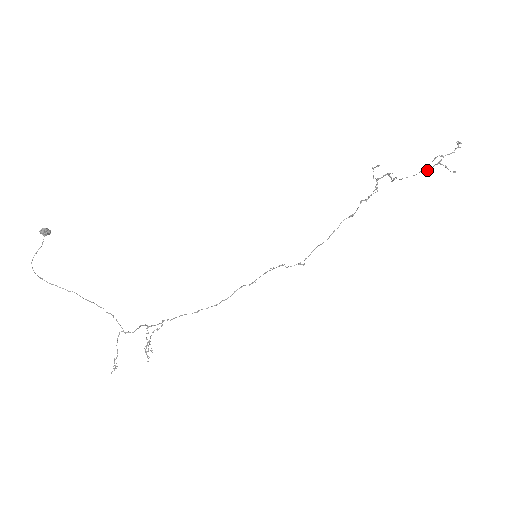
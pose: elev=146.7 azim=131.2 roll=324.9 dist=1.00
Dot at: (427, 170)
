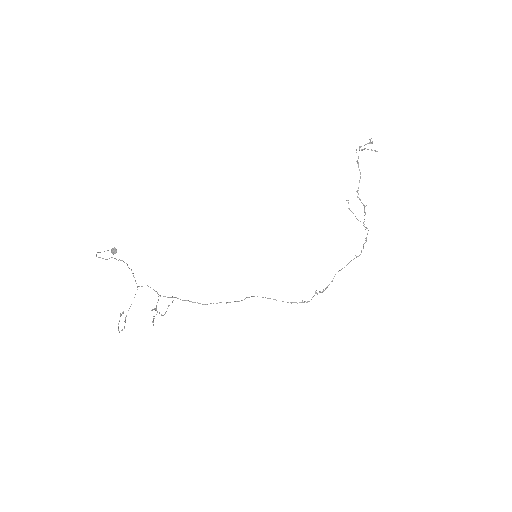
Dot at: occluded
